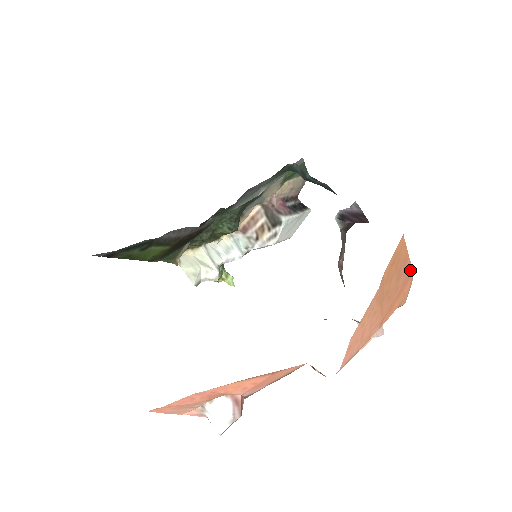
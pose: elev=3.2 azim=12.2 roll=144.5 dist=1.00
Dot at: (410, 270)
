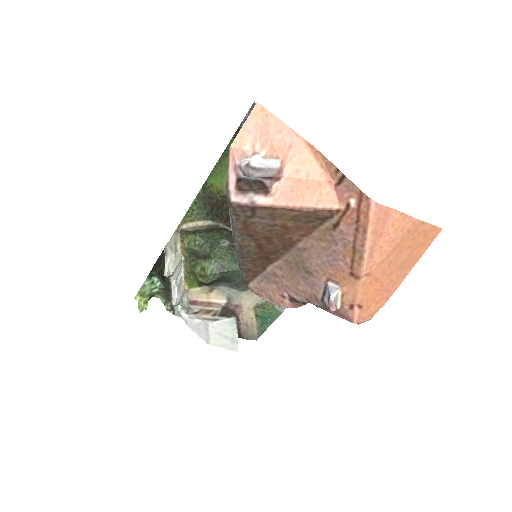
Dot at: (395, 289)
